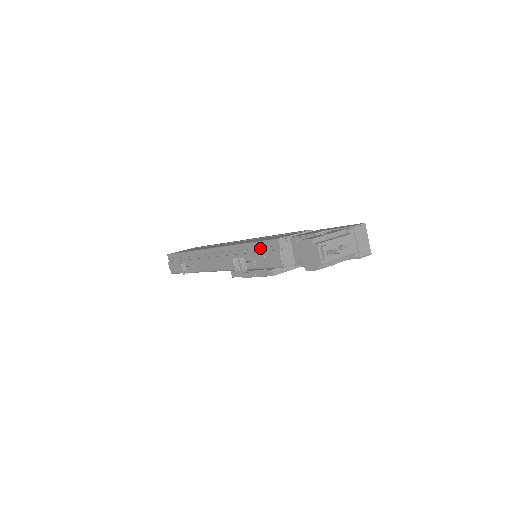
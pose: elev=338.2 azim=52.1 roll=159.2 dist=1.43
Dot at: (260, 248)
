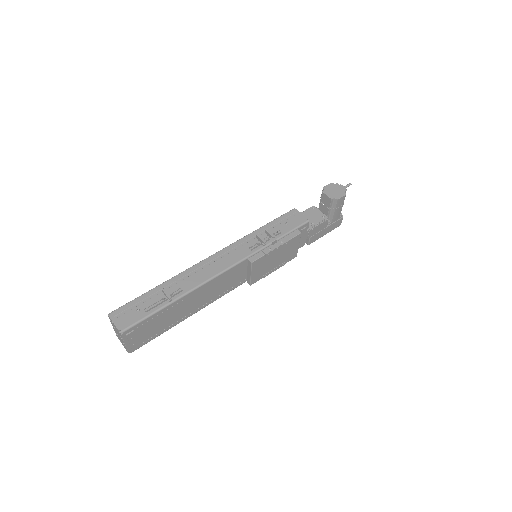
Dot at: (278, 222)
